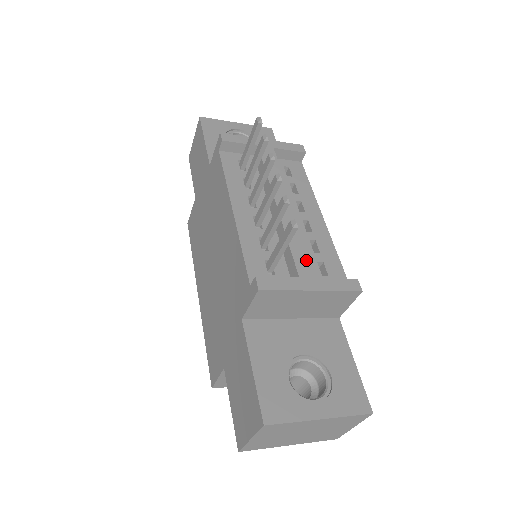
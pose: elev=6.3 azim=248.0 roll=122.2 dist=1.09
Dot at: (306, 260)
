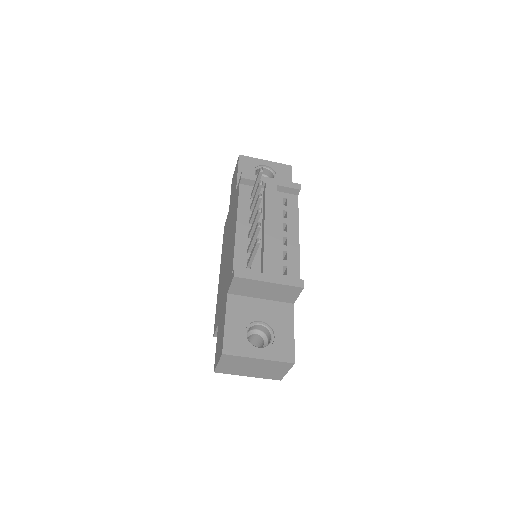
Dot at: (272, 263)
